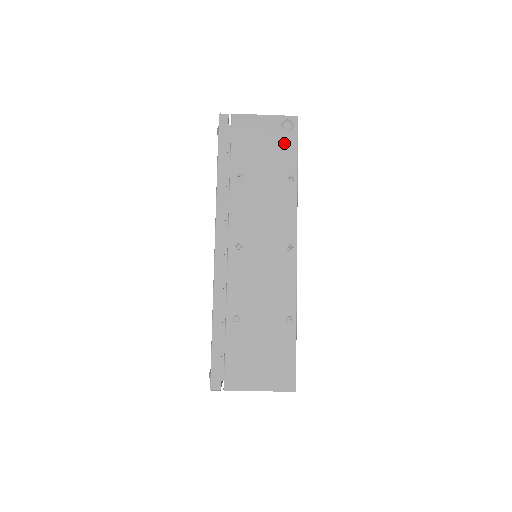
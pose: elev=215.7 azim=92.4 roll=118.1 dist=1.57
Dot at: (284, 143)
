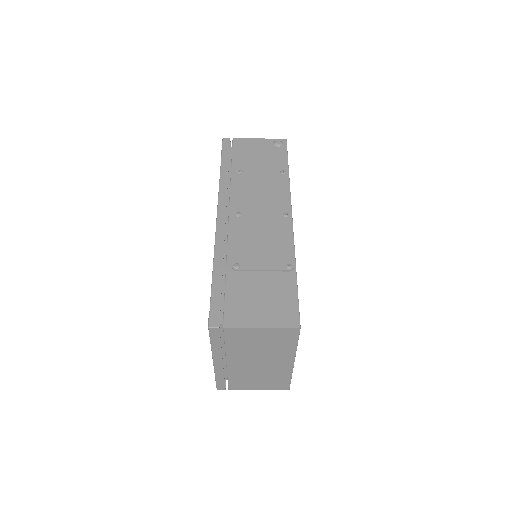
Dot at: (276, 153)
